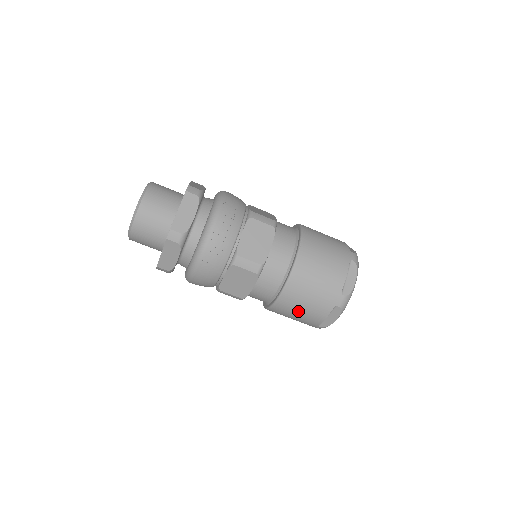
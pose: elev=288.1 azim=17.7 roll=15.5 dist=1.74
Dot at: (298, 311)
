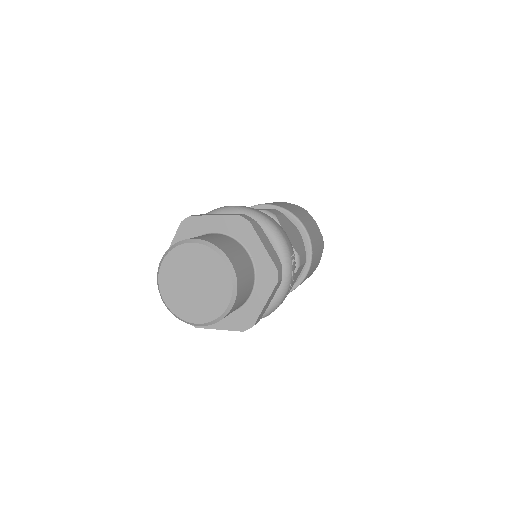
Dot at: occluded
